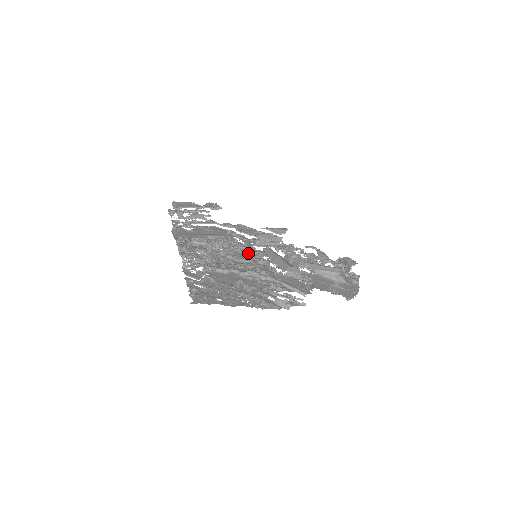
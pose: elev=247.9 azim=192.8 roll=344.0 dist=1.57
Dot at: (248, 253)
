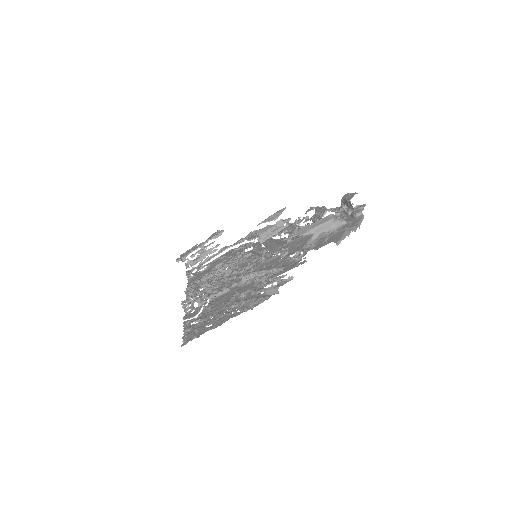
Dot at: (253, 257)
